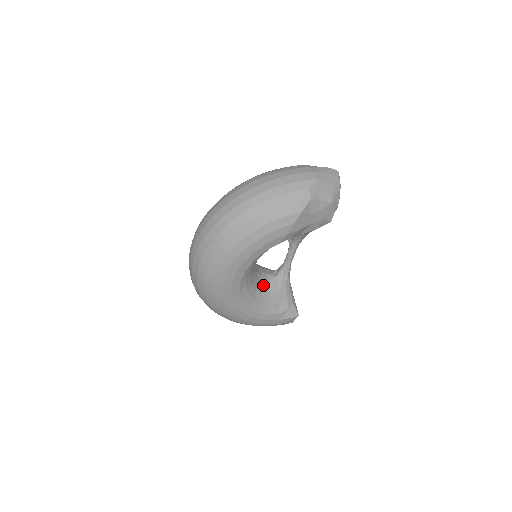
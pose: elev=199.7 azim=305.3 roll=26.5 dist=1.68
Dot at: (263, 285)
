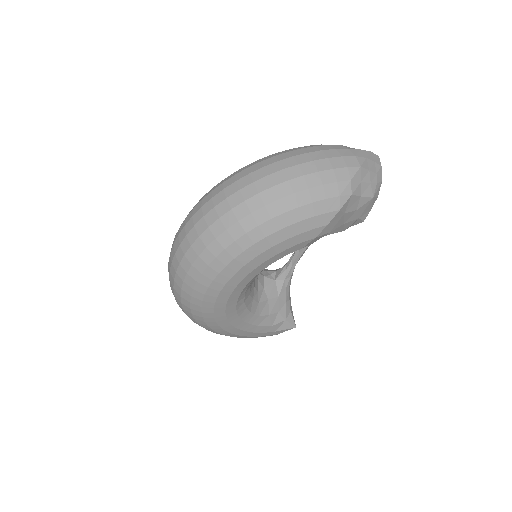
Dot at: (260, 291)
